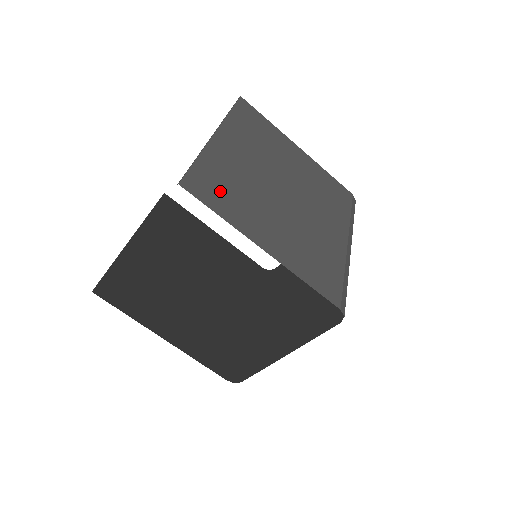
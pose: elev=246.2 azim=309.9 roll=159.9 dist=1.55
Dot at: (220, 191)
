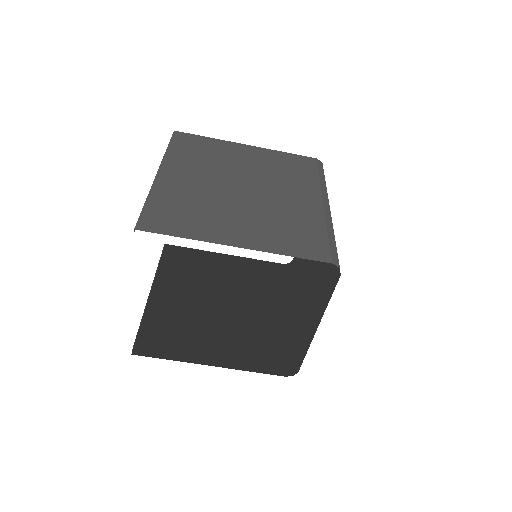
Dot at: (176, 217)
